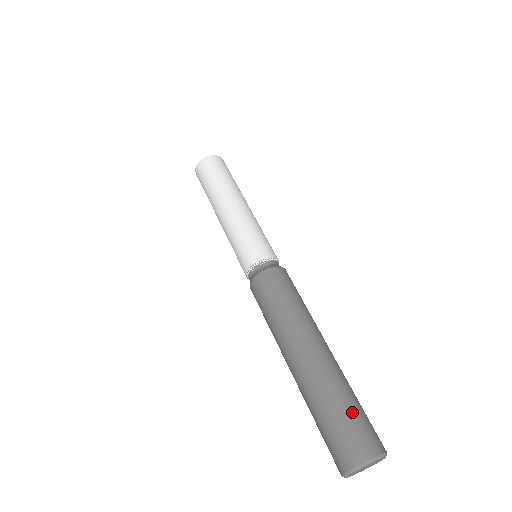
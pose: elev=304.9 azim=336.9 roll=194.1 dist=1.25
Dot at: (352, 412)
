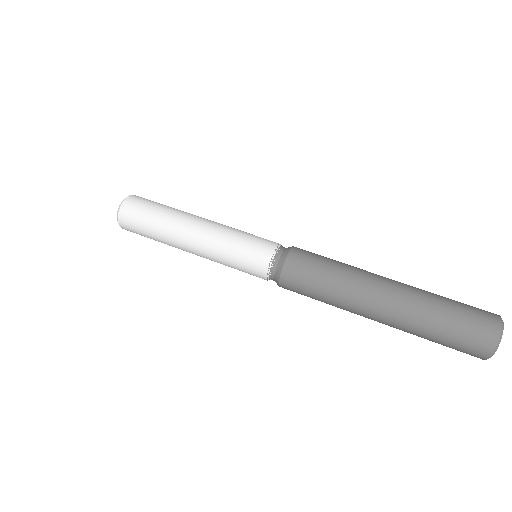
Dot at: (457, 301)
